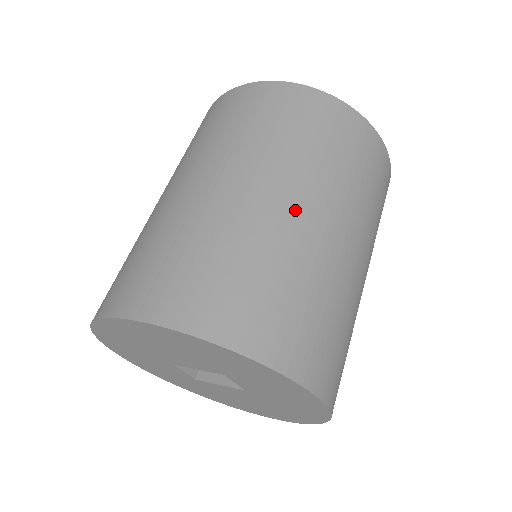
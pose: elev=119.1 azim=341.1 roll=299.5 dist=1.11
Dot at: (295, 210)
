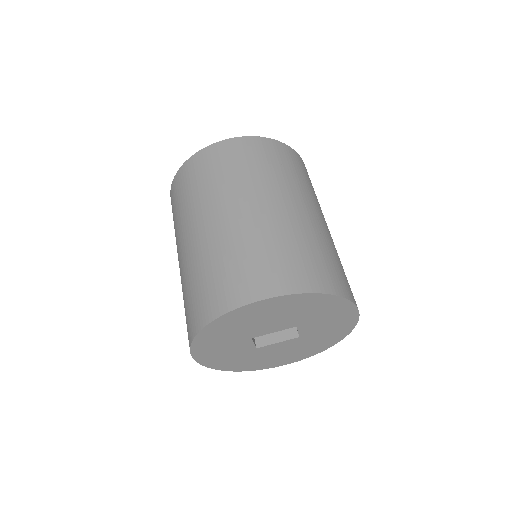
Dot at: (308, 213)
